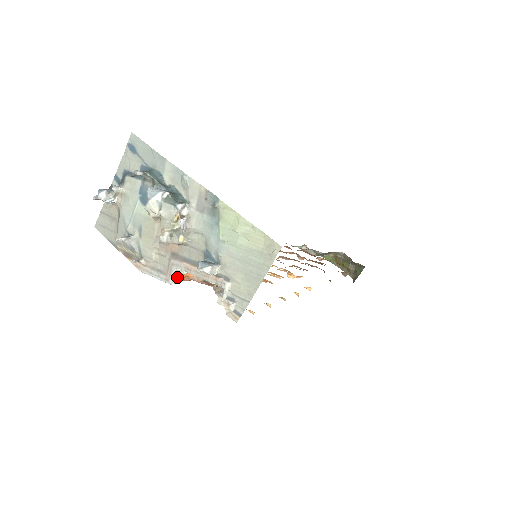
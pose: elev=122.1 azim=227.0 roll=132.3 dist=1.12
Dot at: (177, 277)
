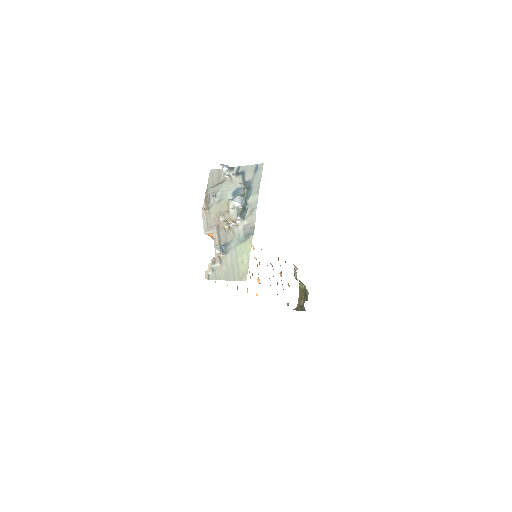
Dot at: (210, 234)
